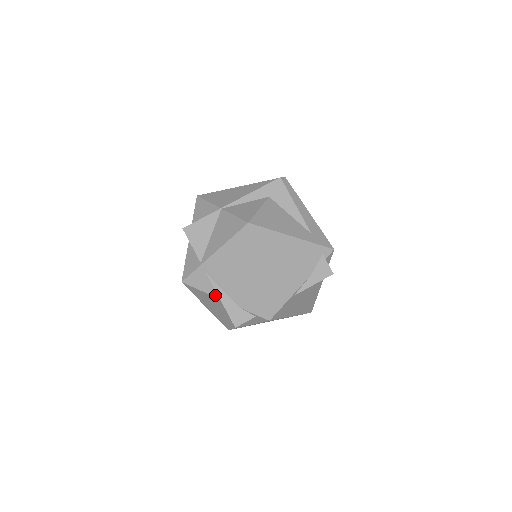
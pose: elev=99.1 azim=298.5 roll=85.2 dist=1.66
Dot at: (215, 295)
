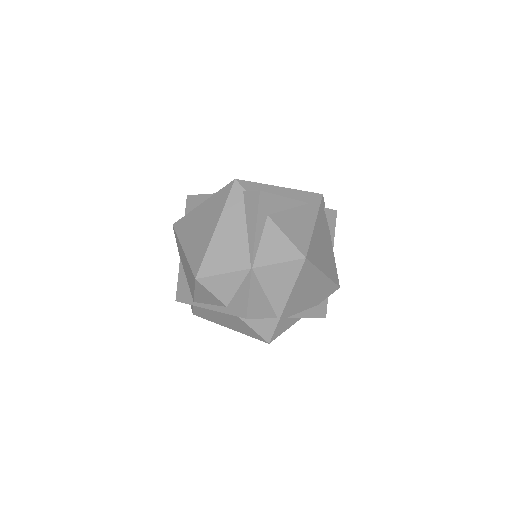
Dot at: (298, 320)
